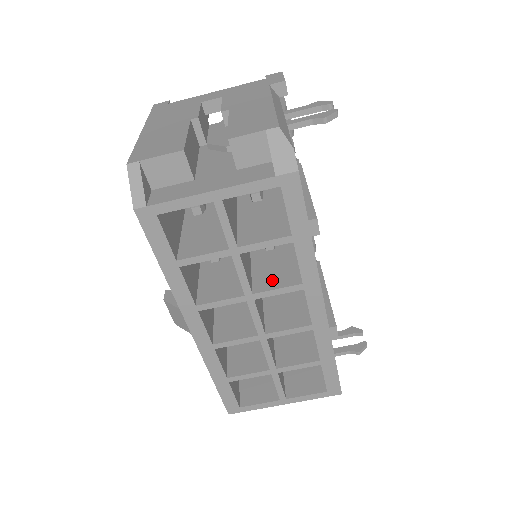
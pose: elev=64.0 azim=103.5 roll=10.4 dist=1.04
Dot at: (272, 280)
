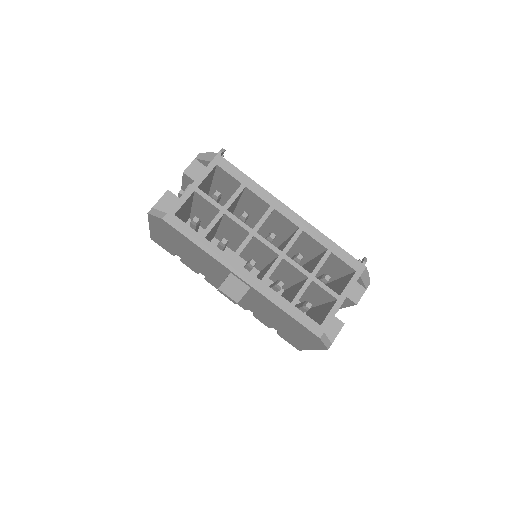
Dot at: occluded
